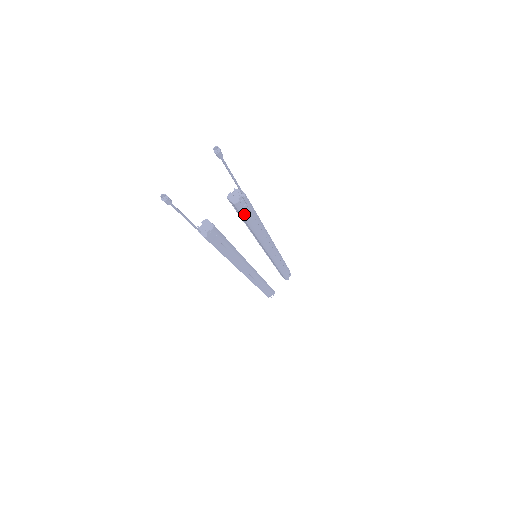
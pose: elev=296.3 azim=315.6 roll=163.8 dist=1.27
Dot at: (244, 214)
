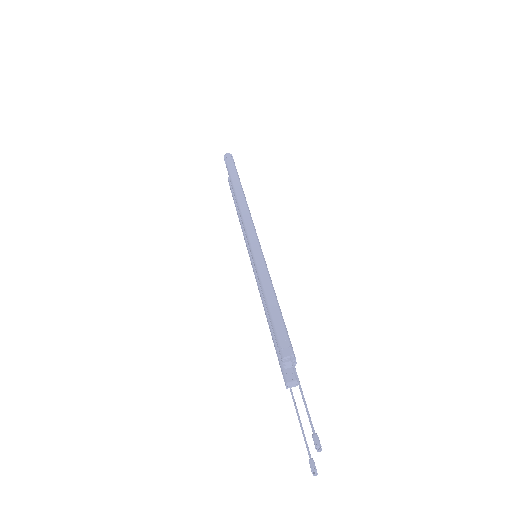
Dot at: occluded
